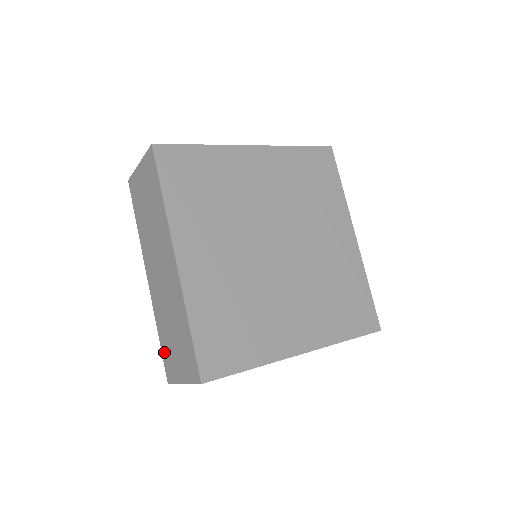
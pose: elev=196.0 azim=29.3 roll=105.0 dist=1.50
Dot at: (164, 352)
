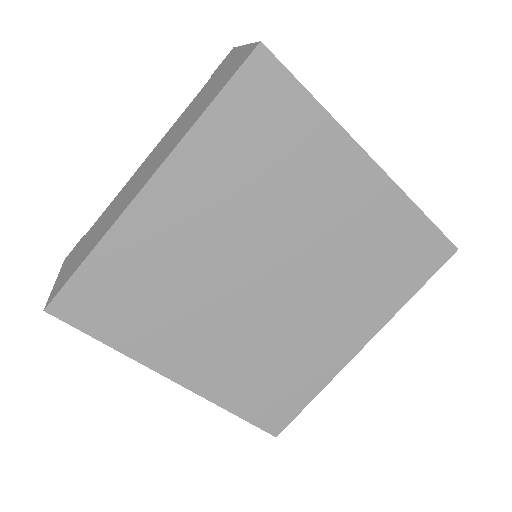
Dot at: occluded
